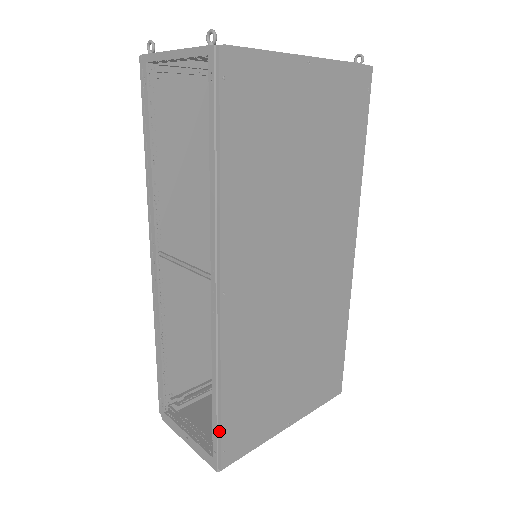
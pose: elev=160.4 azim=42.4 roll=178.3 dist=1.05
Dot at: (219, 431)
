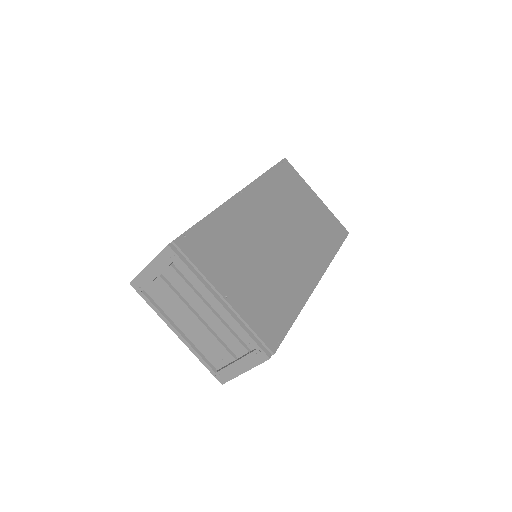
Dot at: (191, 227)
